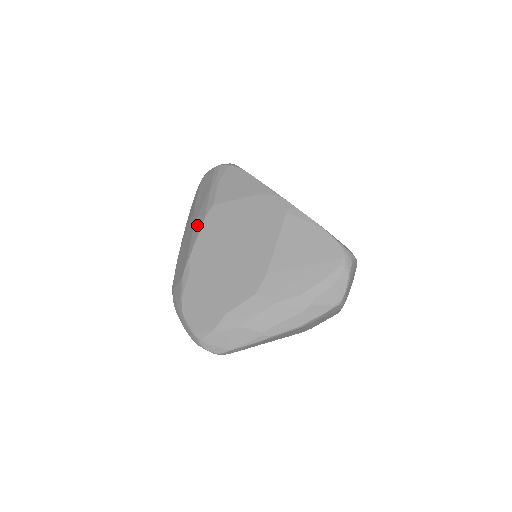
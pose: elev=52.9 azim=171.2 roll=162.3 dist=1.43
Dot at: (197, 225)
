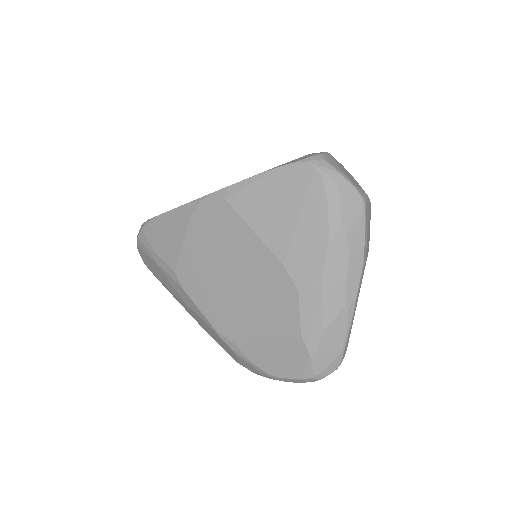
Dot at: (187, 301)
